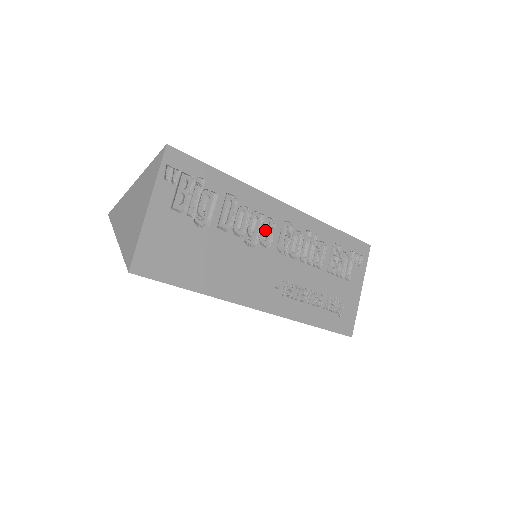
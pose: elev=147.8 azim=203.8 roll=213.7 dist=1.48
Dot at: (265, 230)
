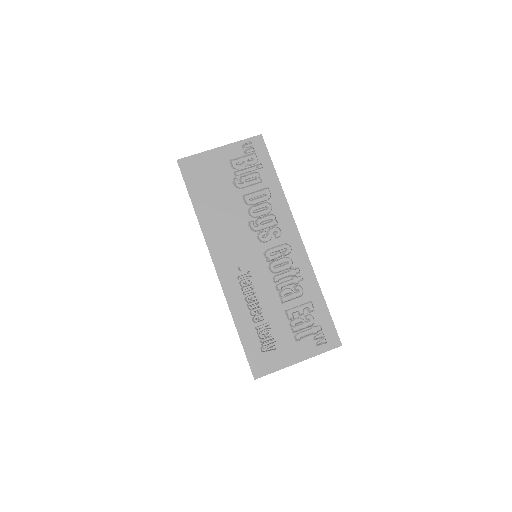
Dot at: (270, 233)
